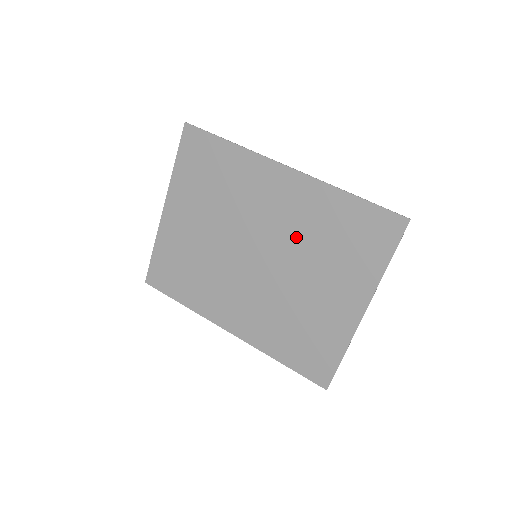
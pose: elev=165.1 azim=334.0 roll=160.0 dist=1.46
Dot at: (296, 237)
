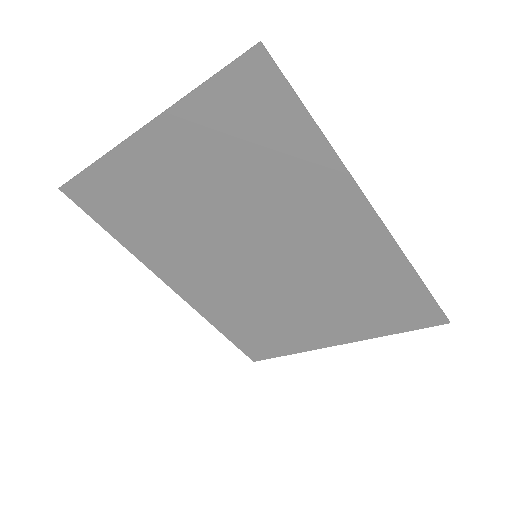
Dot at: (321, 270)
